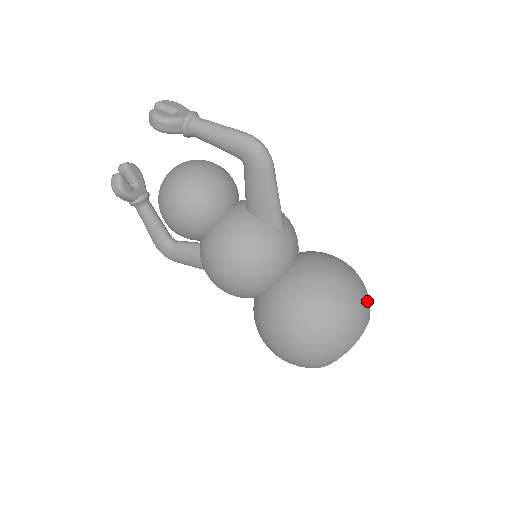
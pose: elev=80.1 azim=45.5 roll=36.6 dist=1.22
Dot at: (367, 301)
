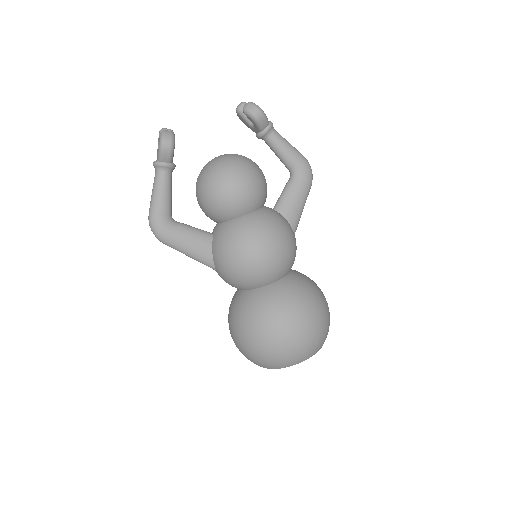
Dot at: occluded
